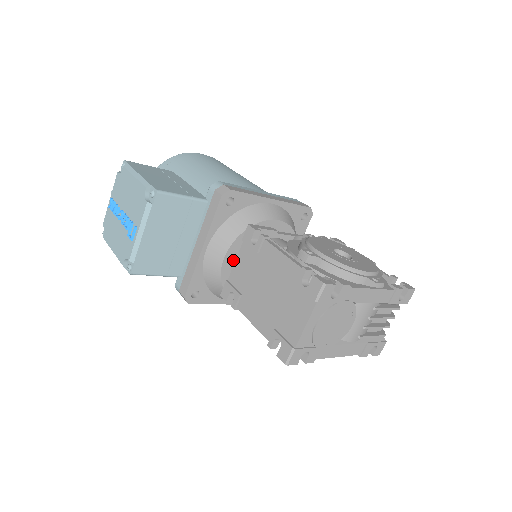
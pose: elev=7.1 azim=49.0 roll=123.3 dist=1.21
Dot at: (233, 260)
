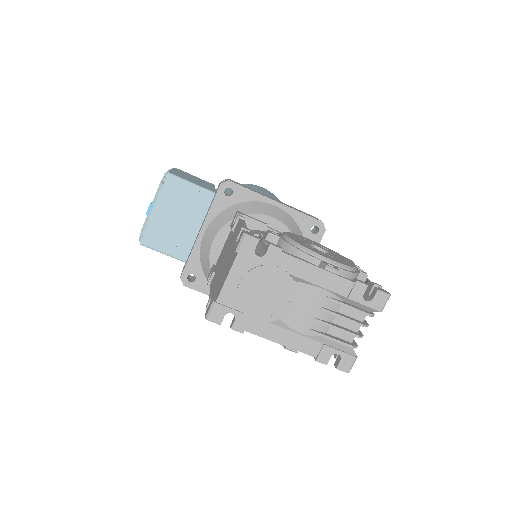
Dot at: (223, 246)
